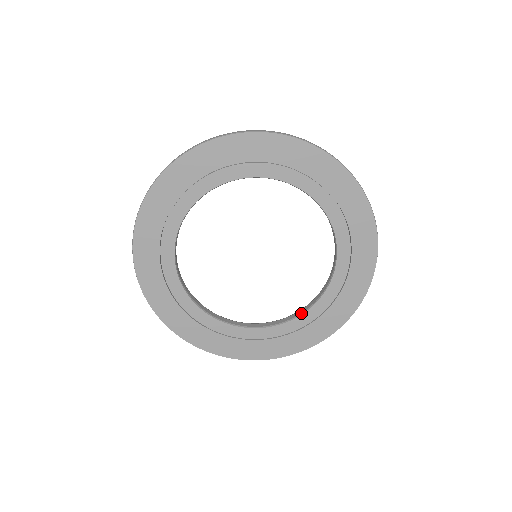
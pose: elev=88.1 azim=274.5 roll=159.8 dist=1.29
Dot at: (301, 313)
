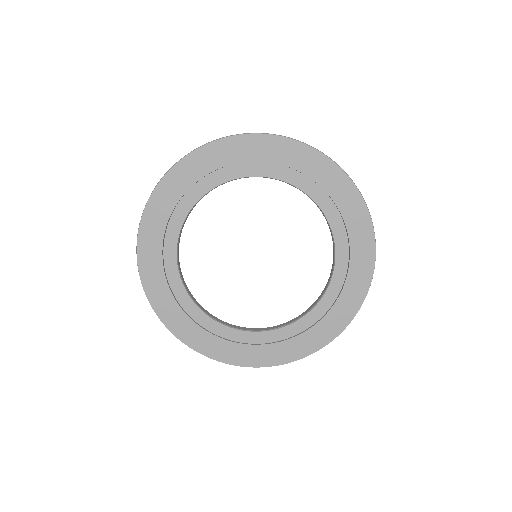
Dot at: (250, 330)
